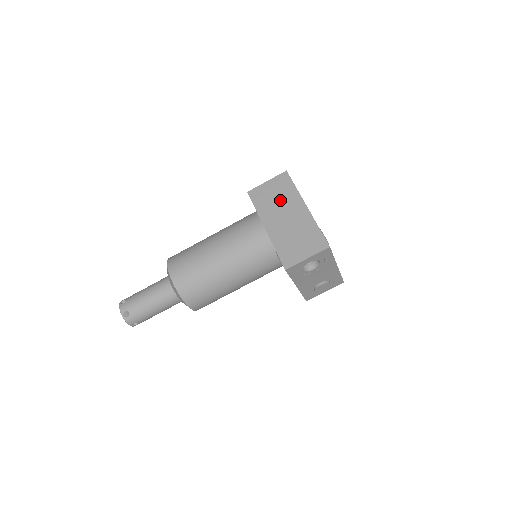
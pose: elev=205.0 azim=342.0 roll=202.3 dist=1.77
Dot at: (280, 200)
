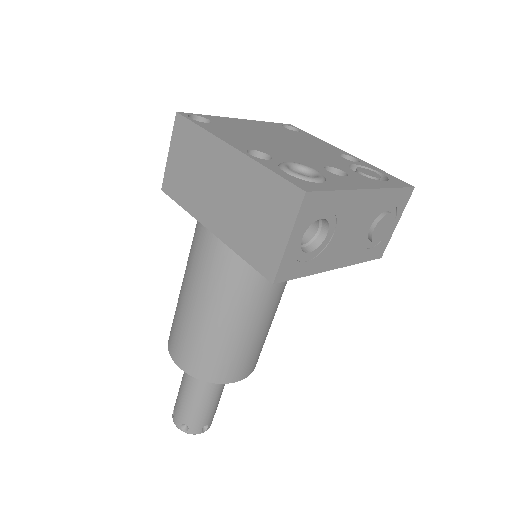
Dot at: (197, 168)
